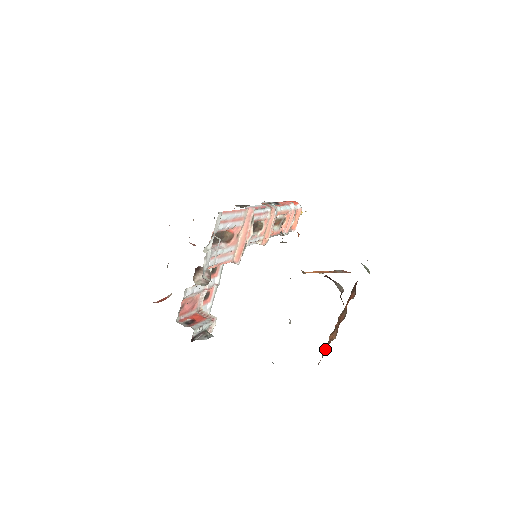
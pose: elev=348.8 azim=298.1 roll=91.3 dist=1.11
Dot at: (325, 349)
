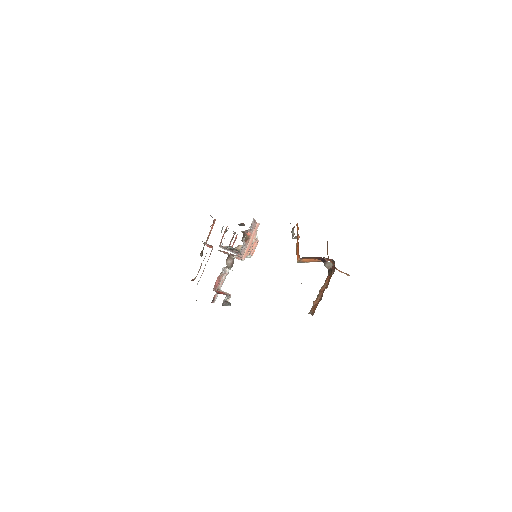
Dot at: (311, 310)
